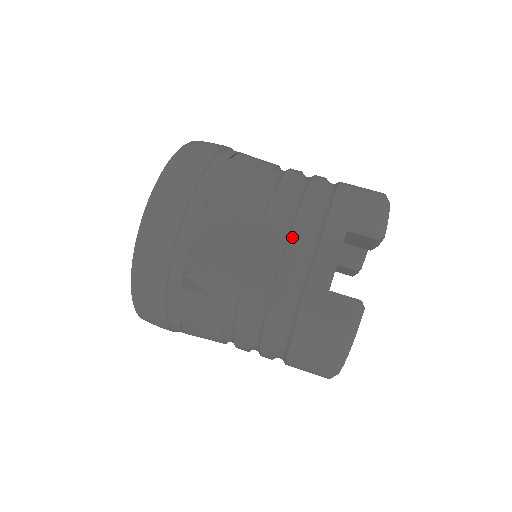
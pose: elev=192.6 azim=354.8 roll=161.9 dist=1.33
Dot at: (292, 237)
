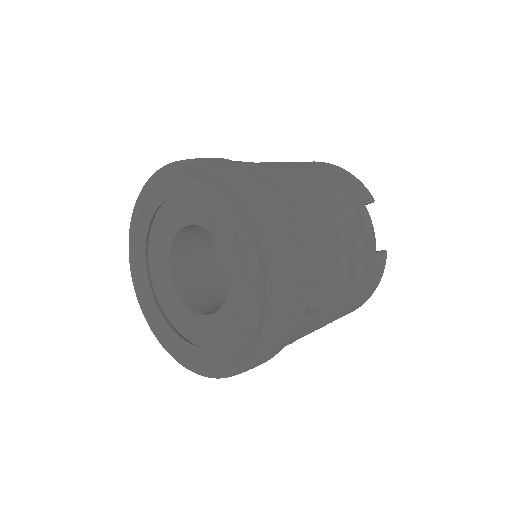
Dot at: (352, 227)
